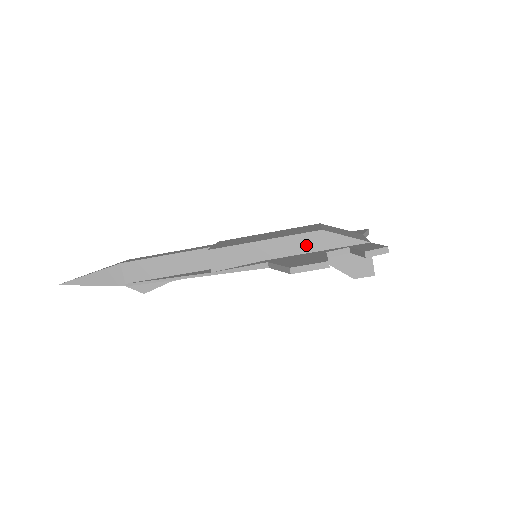
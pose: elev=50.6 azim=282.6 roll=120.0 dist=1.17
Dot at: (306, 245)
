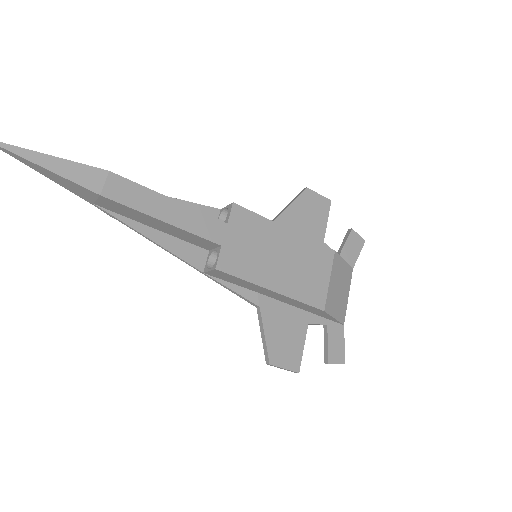
Dot at: (301, 306)
